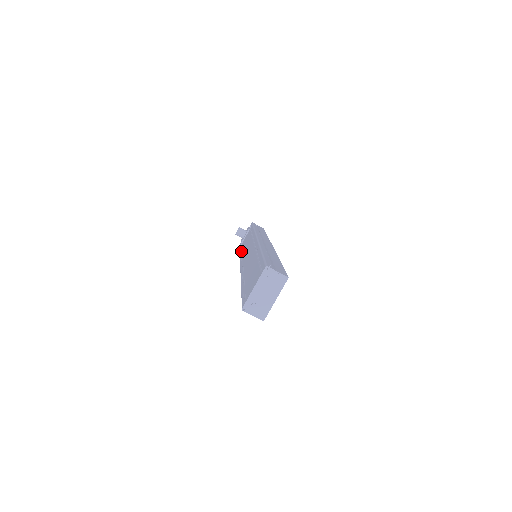
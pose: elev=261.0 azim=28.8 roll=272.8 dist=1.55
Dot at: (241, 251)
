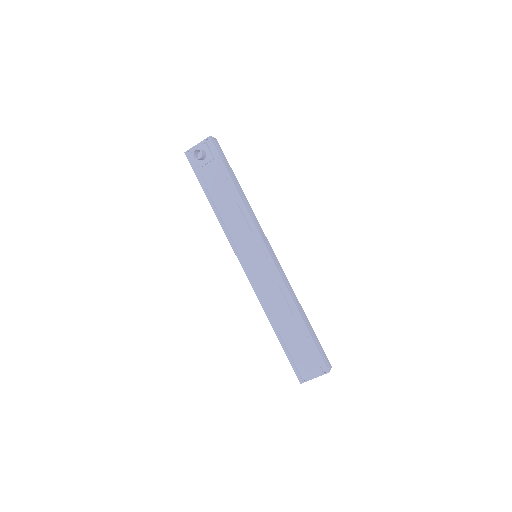
Dot at: (213, 202)
